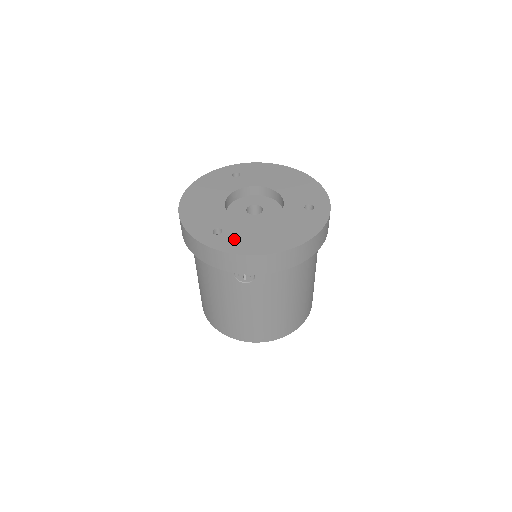
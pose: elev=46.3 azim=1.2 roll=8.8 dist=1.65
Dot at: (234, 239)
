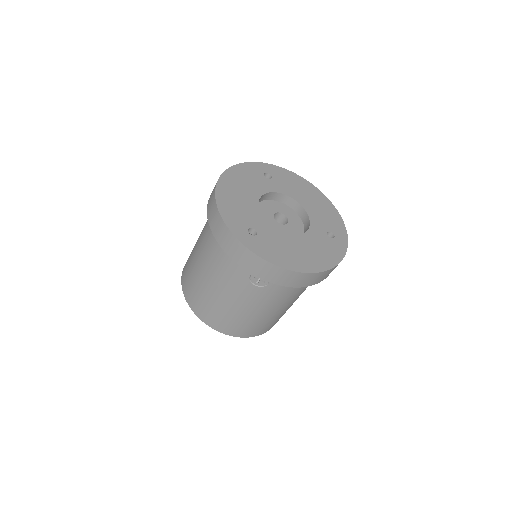
Dot at: (268, 246)
